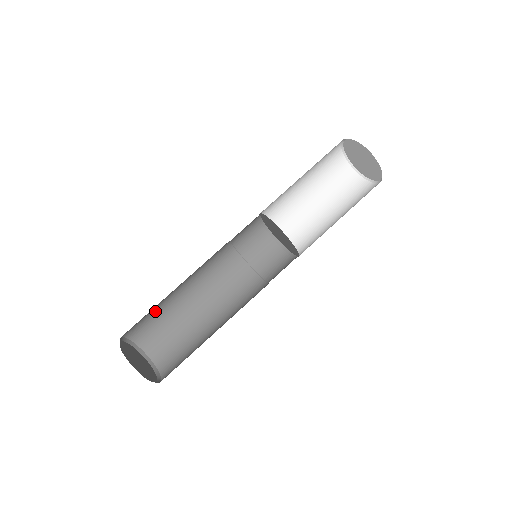
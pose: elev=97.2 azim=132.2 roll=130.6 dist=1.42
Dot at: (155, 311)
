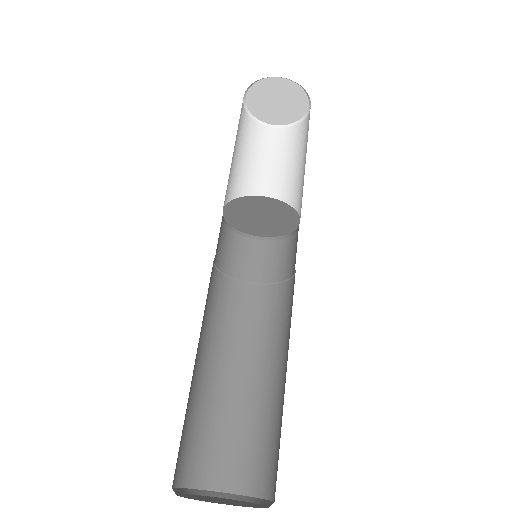
Dot at: occluded
